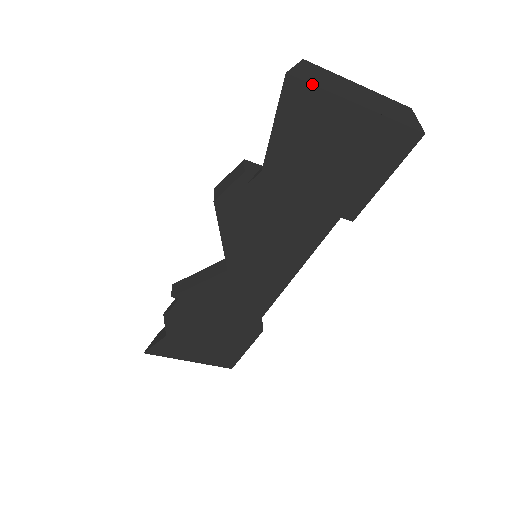
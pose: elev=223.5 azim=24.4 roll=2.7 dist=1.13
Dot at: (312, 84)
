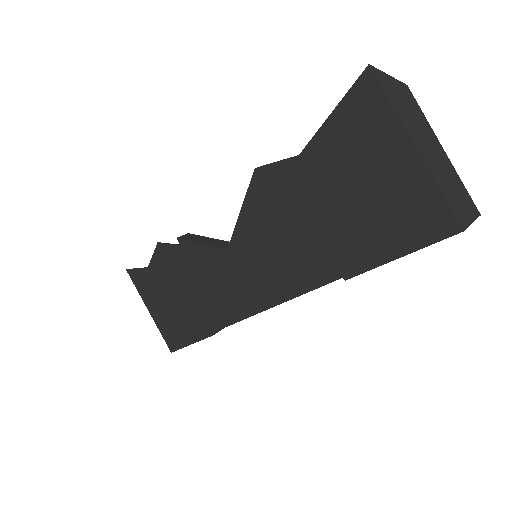
Dot at: (385, 92)
